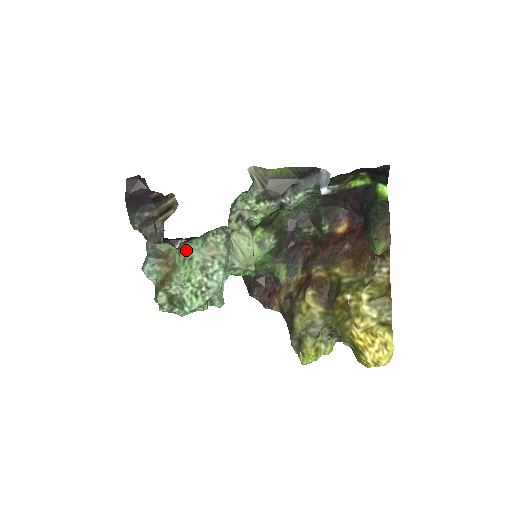
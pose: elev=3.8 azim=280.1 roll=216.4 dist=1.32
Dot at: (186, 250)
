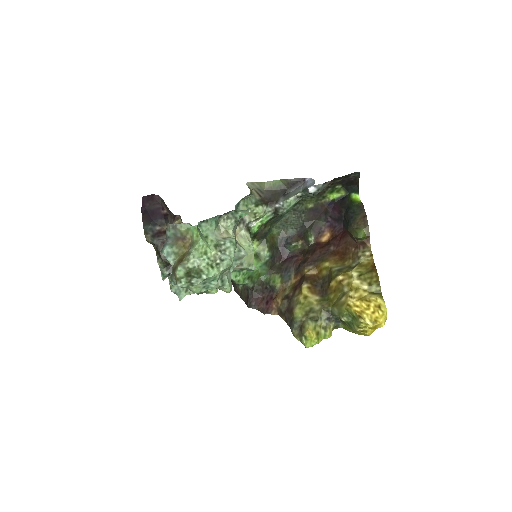
Dot at: (202, 229)
